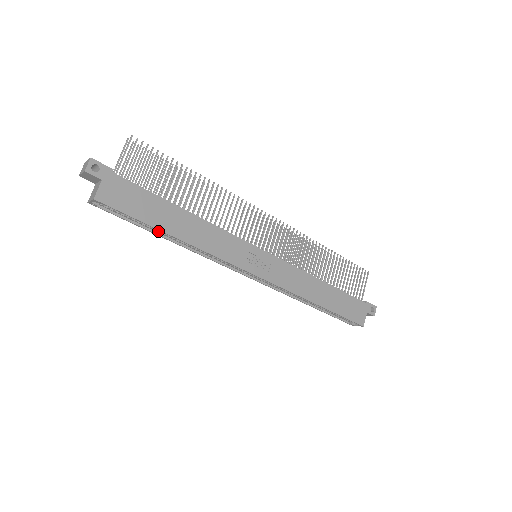
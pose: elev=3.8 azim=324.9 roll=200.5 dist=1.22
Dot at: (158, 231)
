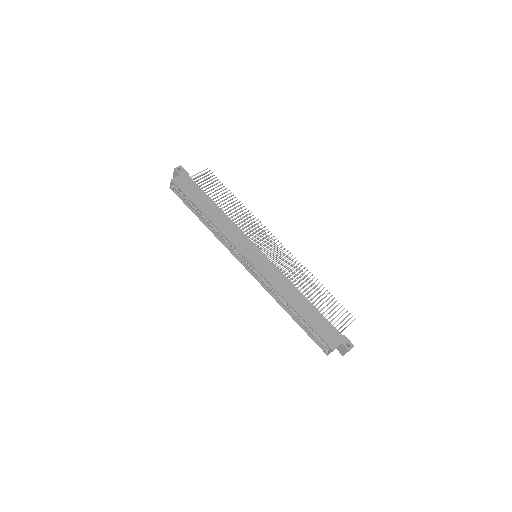
Dot at: (199, 214)
